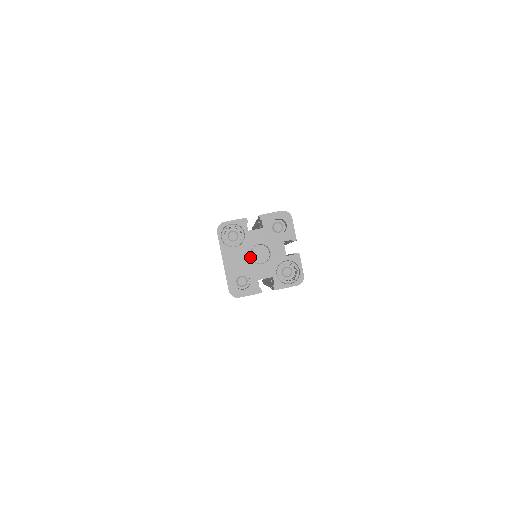
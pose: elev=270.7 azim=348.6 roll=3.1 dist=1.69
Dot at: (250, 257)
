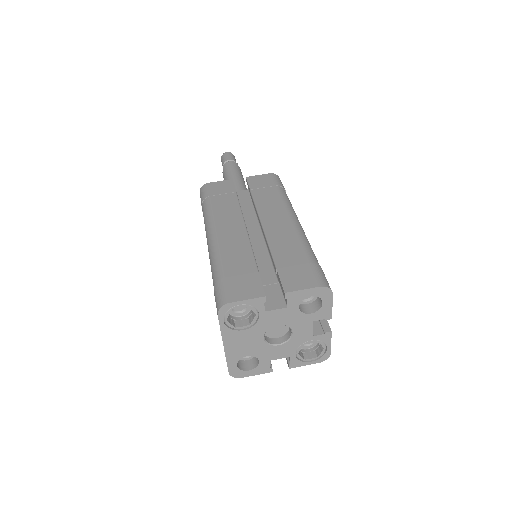
Dot at: (263, 339)
